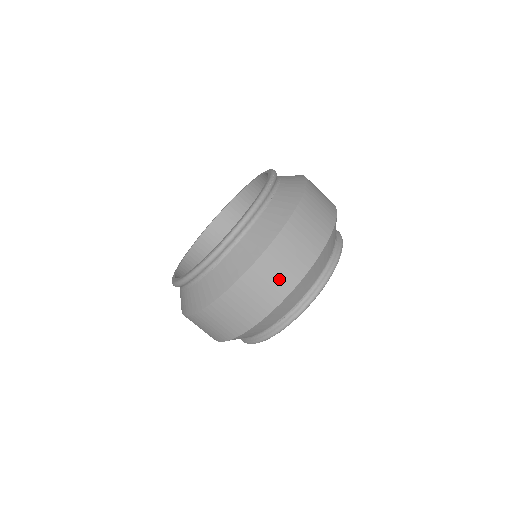
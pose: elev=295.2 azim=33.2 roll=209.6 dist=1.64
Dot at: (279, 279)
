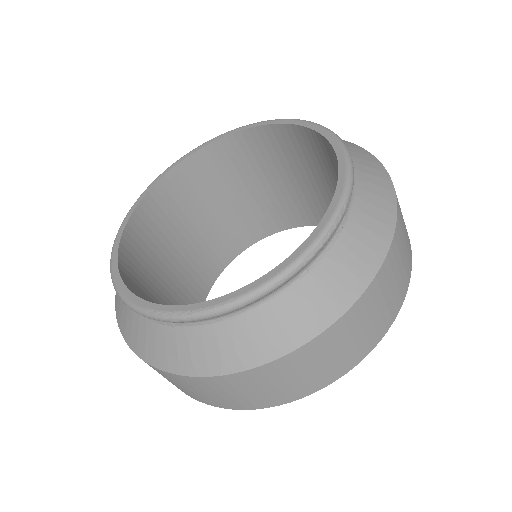
Dot at: (248, 397)
